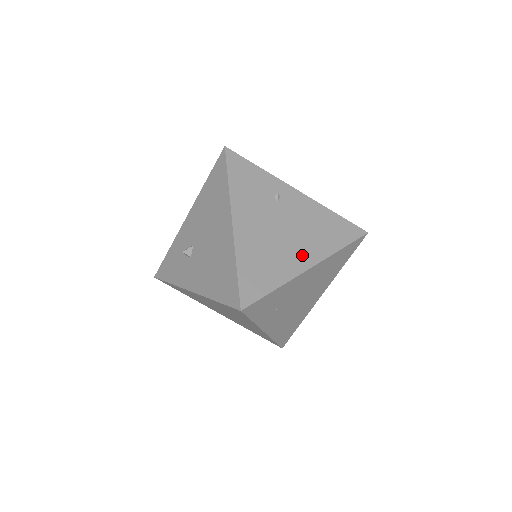
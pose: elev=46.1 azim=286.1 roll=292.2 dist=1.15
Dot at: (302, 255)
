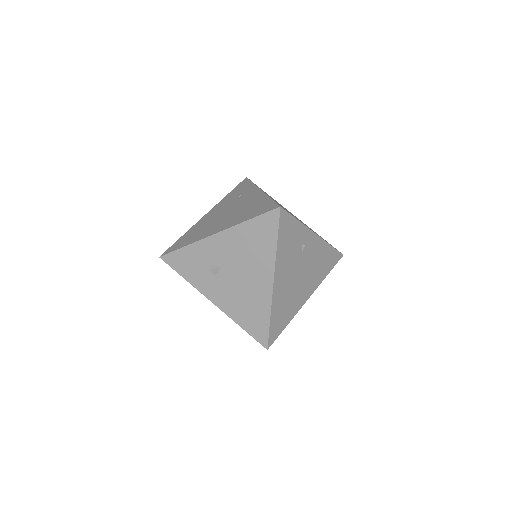
Dot at: (306, 292)
